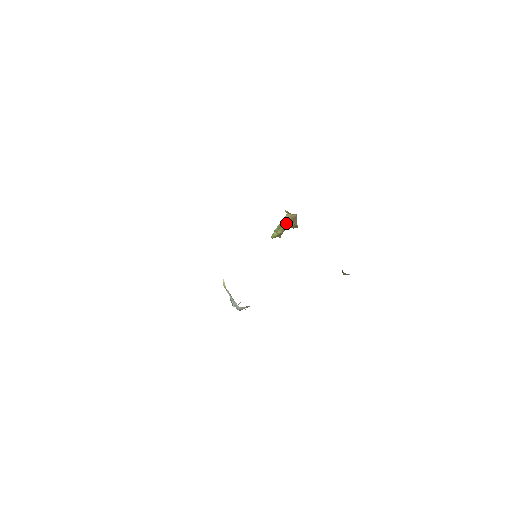
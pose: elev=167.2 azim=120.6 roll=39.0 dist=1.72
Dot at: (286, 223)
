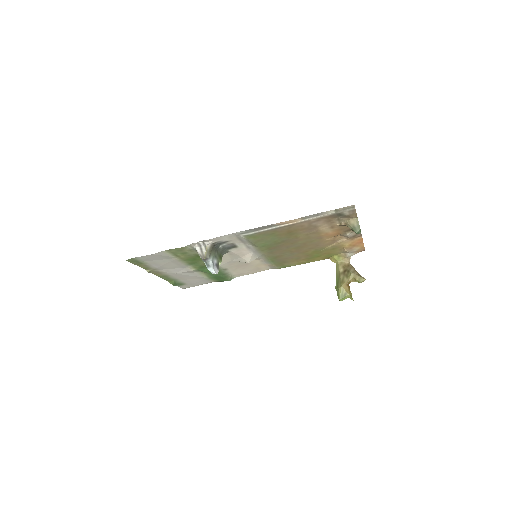
Dot at: (340, 274)
